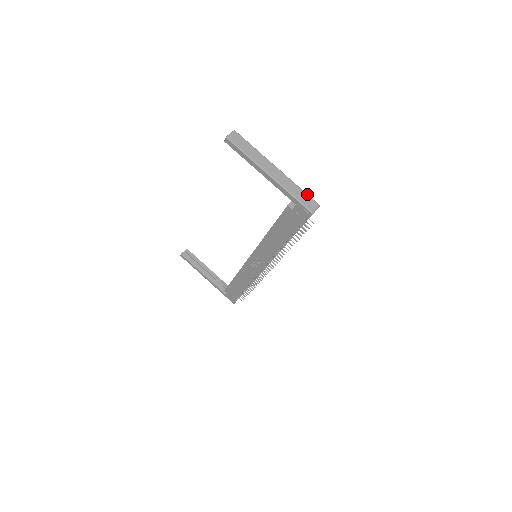
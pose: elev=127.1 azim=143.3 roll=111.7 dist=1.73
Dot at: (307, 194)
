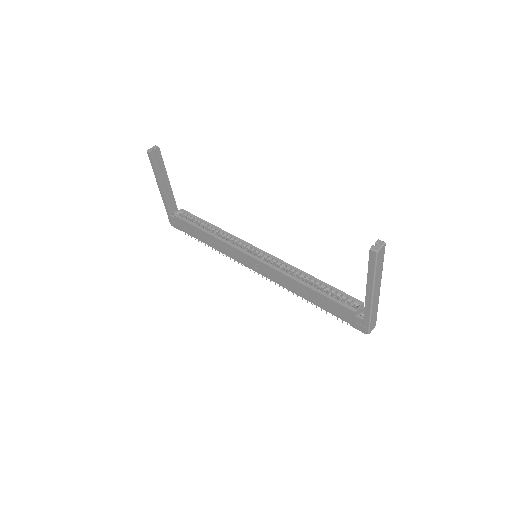
Dot at: occluded
